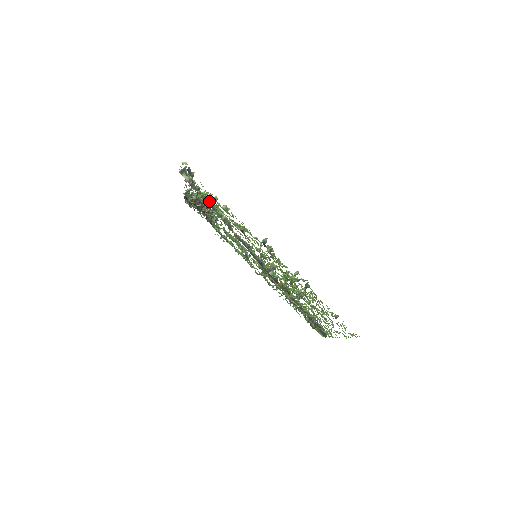
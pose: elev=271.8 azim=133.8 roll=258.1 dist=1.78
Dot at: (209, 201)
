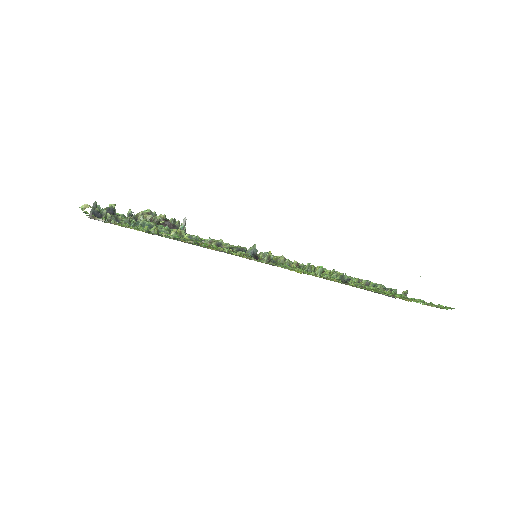
Dot at: occluded
